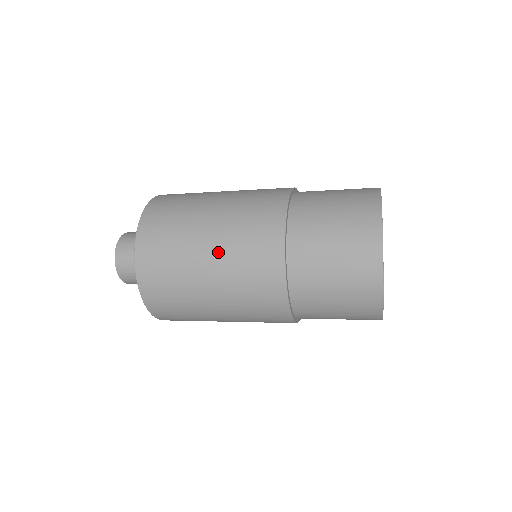
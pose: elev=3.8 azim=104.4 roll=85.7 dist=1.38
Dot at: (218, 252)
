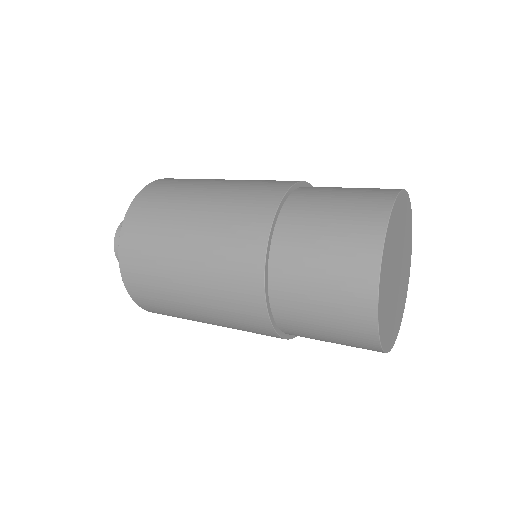
Dot at: (208, 315)
